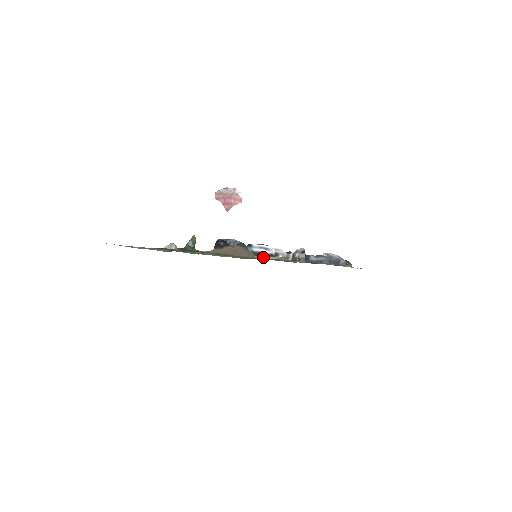
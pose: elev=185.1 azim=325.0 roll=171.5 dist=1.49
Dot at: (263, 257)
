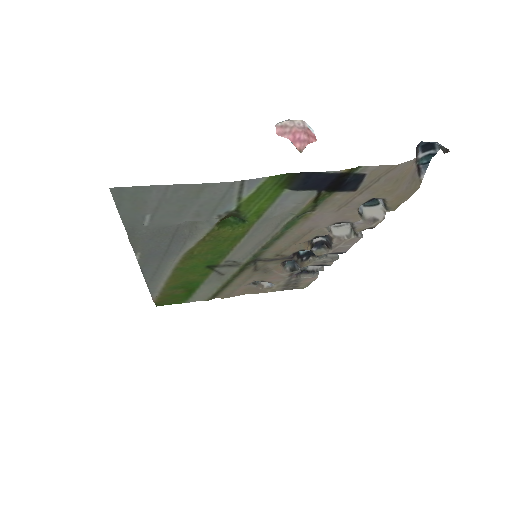
Dot at: (388, 205)
